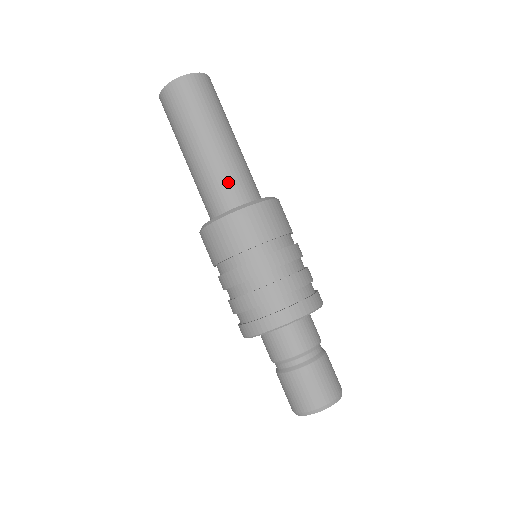
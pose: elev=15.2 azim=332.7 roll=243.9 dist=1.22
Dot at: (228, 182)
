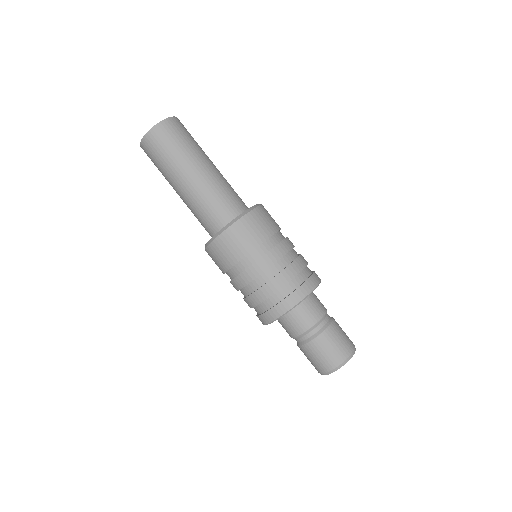
Dot at: (227, 196)
